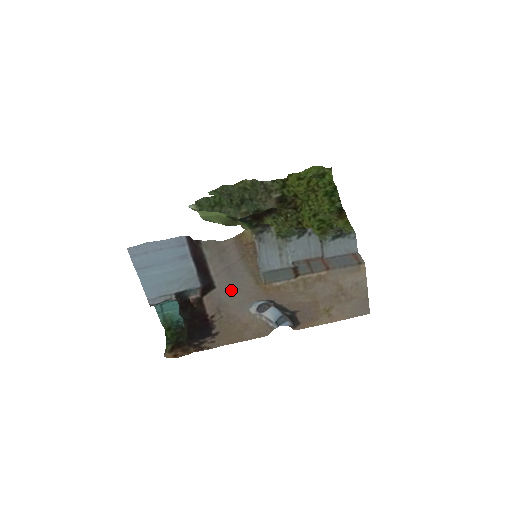
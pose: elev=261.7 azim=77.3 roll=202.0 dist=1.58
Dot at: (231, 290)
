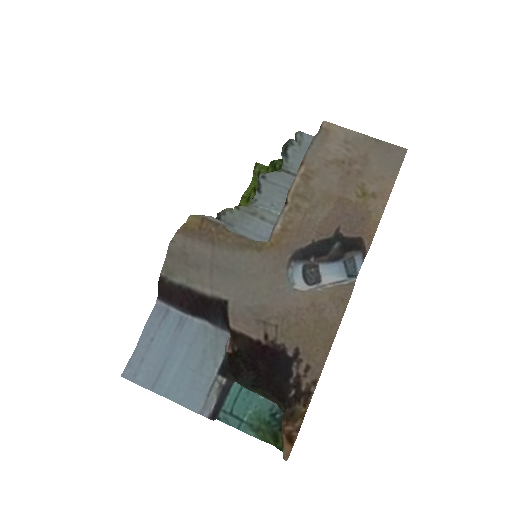
Dot at: (246, 287)
